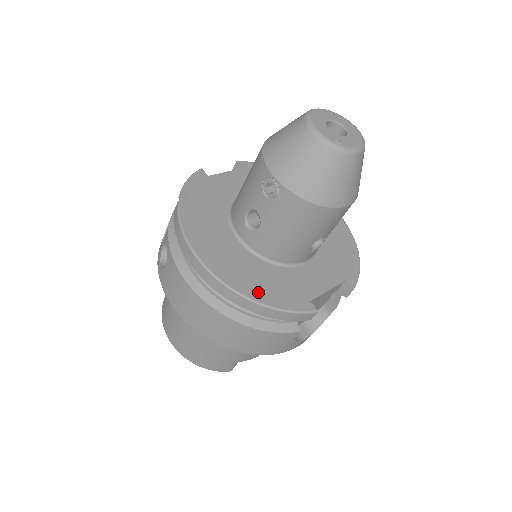
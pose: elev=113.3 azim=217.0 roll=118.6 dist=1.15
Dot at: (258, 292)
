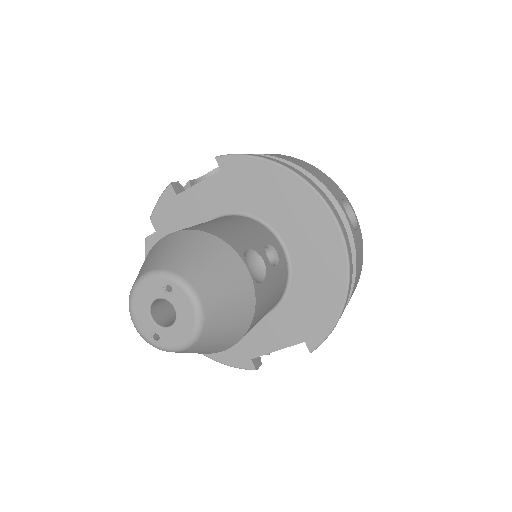
Dot at: occluded
